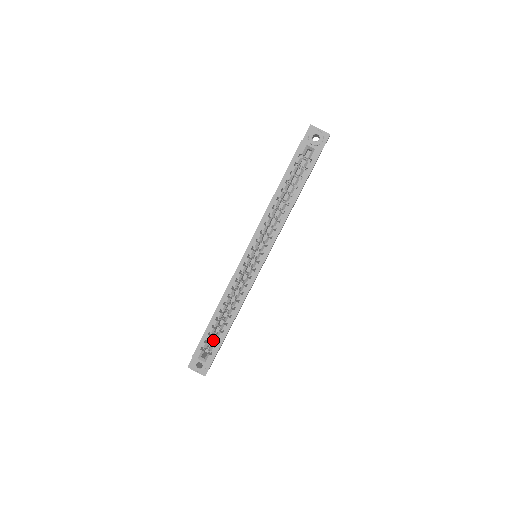
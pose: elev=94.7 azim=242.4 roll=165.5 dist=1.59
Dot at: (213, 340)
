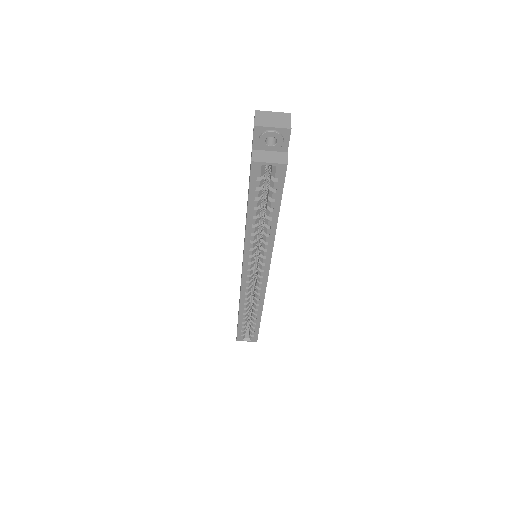
Dot at: (249, 323)
